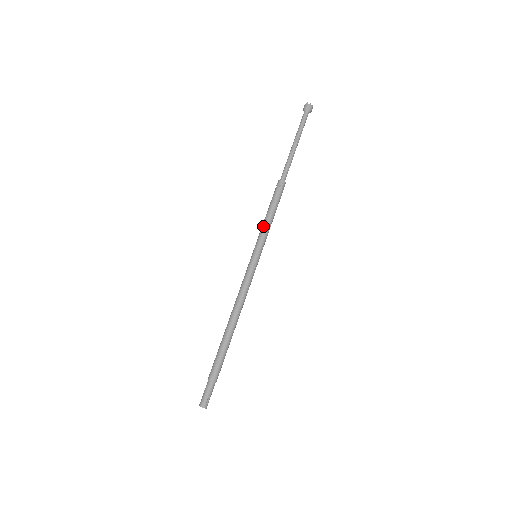
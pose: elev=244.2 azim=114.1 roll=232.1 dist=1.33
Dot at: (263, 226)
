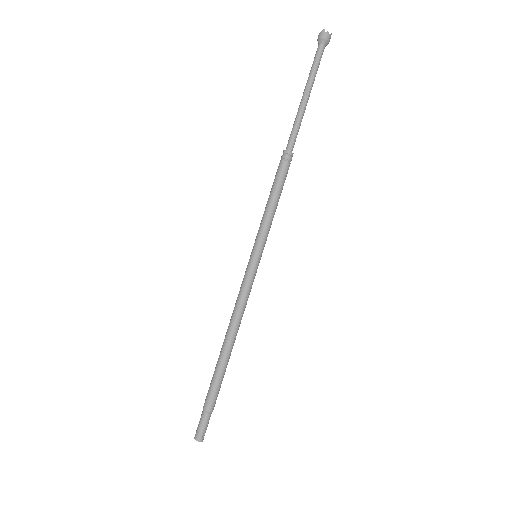
Dot at: (264, 217)
